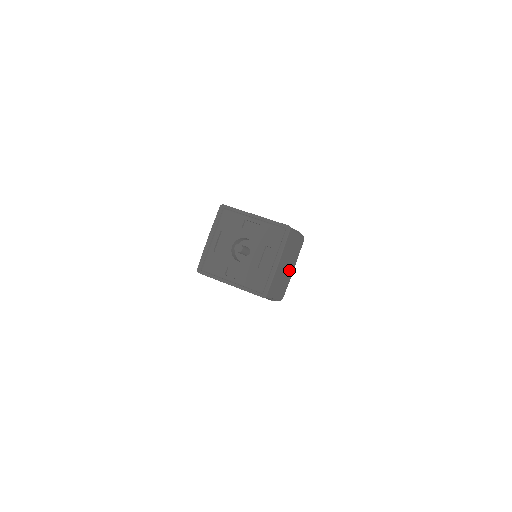
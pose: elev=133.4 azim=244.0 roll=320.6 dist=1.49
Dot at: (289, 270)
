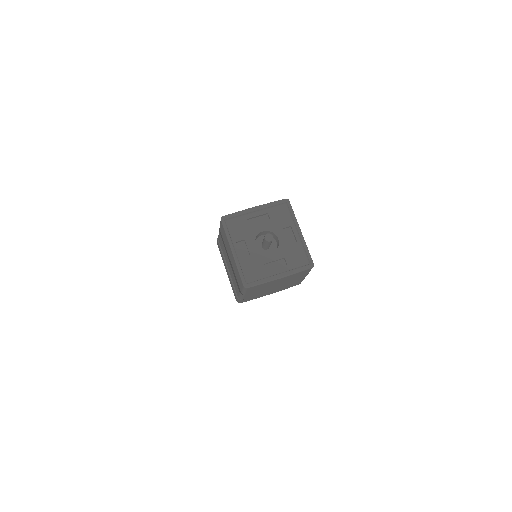
Dot at: (271, 291)
